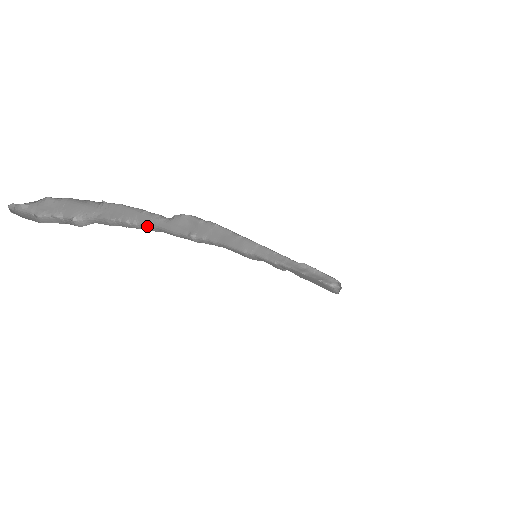
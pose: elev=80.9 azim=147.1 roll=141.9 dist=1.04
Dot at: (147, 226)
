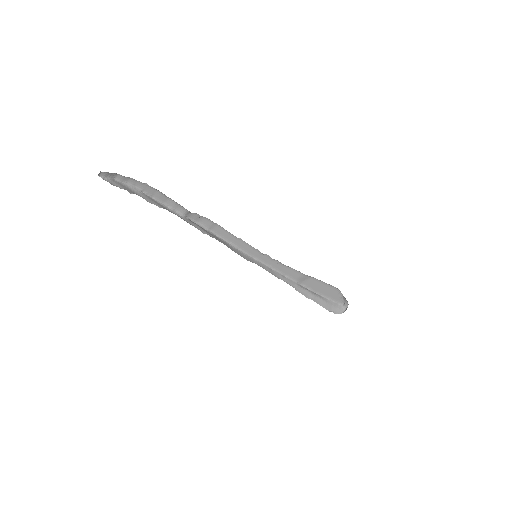
Dot at: (173, 213)
